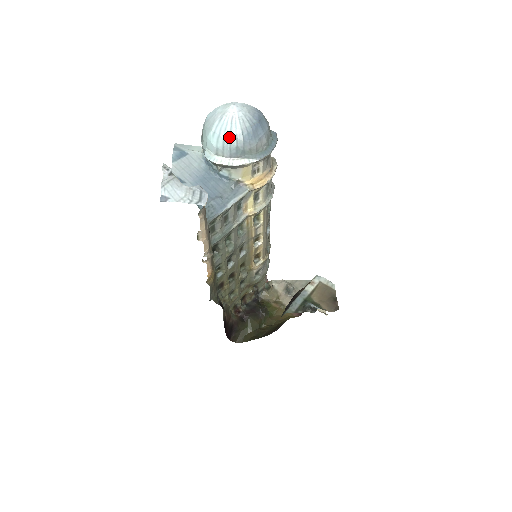
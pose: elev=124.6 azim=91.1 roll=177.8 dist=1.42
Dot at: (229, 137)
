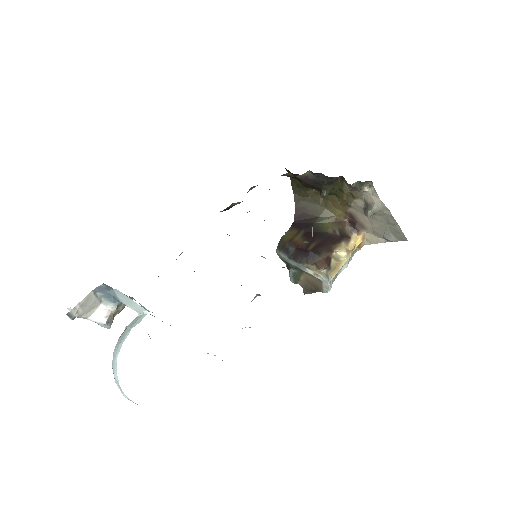
Dot at: occluded
